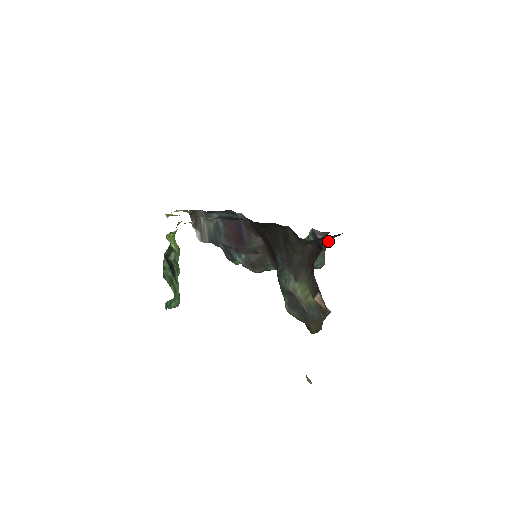
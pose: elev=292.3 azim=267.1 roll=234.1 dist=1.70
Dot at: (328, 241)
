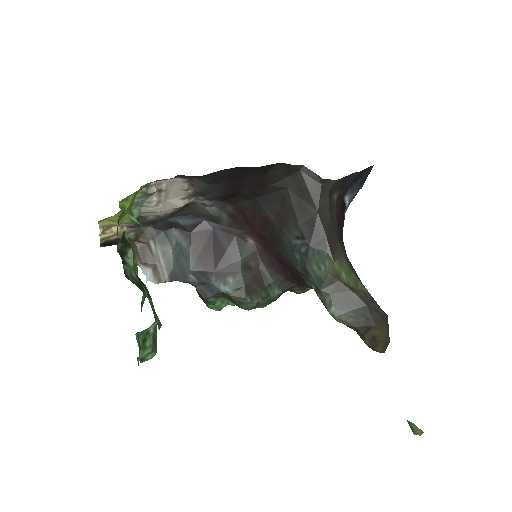
Dot at: (348, 204)
